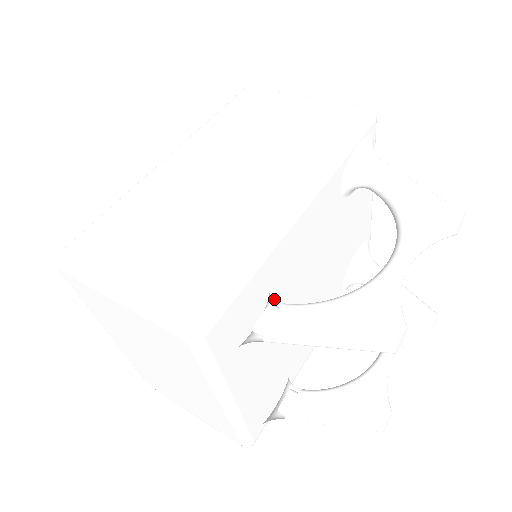
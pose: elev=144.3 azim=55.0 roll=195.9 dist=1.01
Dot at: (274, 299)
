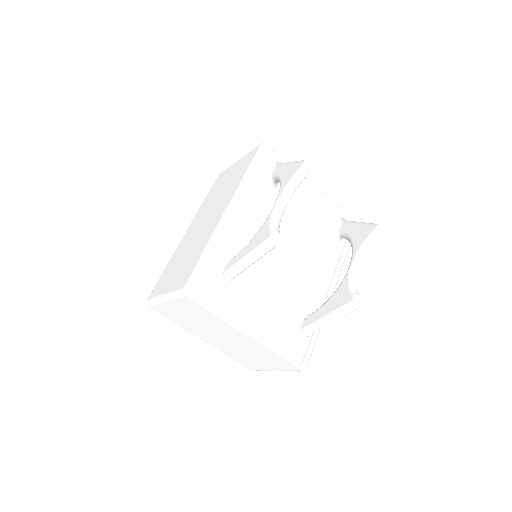
Dot at: occluded
